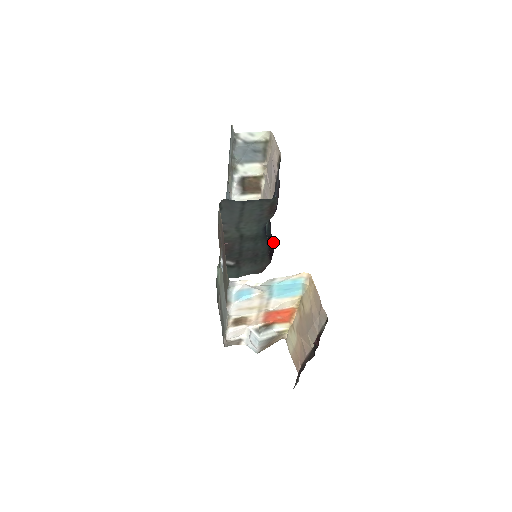
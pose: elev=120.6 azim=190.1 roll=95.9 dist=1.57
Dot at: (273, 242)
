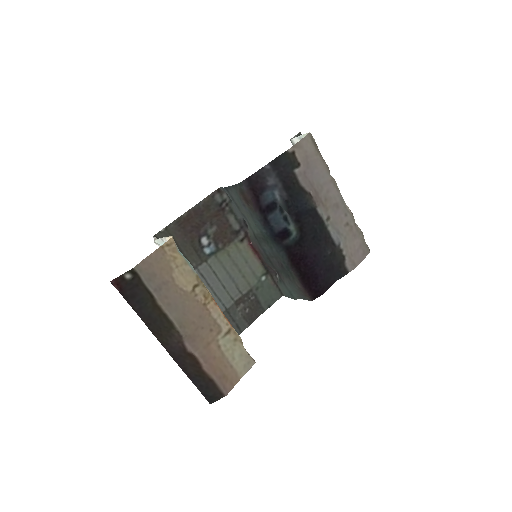
Dot at: (310, 259)
